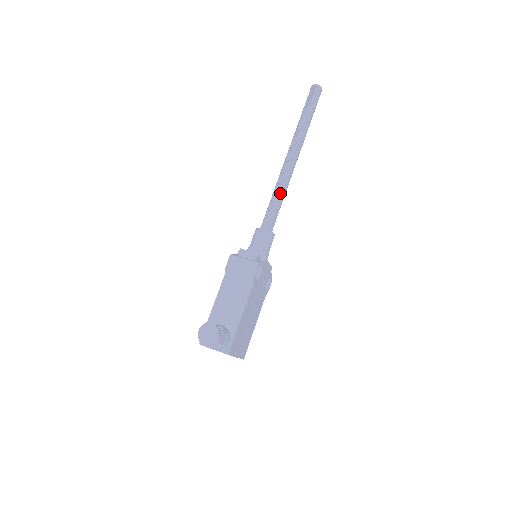
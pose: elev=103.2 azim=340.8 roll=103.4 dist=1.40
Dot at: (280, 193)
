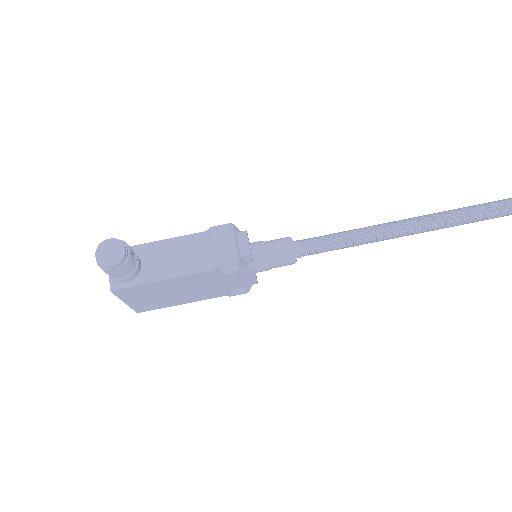
Dot at: (352, 238)
